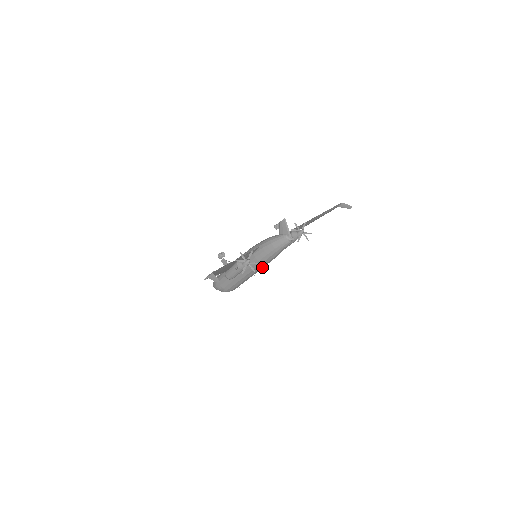
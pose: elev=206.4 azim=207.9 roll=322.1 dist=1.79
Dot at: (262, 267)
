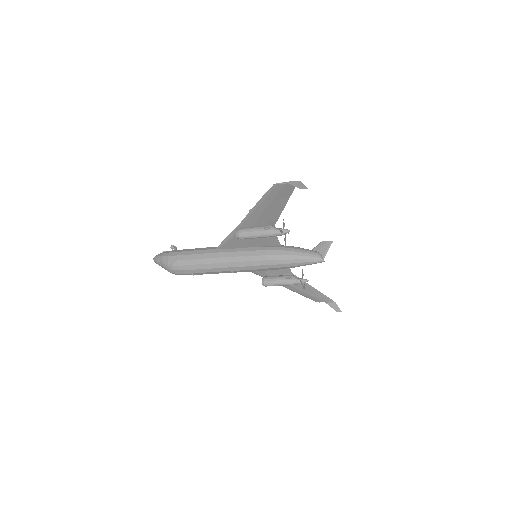
Dot at: (256, 267)
